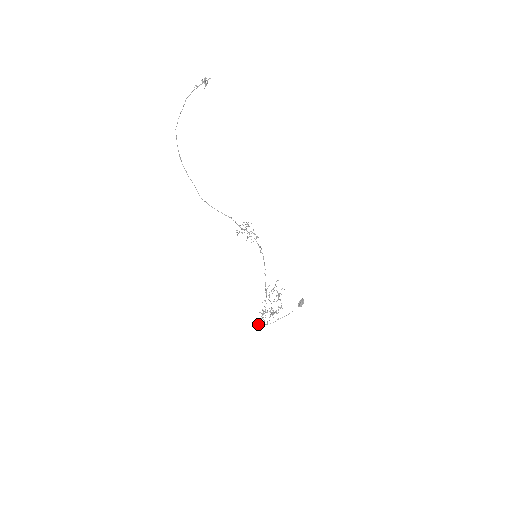
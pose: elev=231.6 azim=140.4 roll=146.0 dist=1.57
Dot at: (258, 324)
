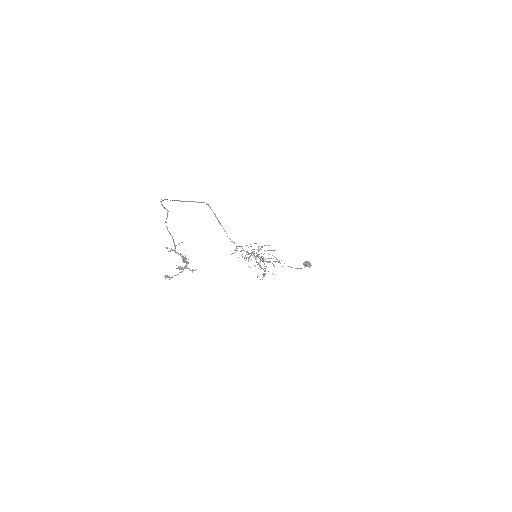
Dot at: occluded
